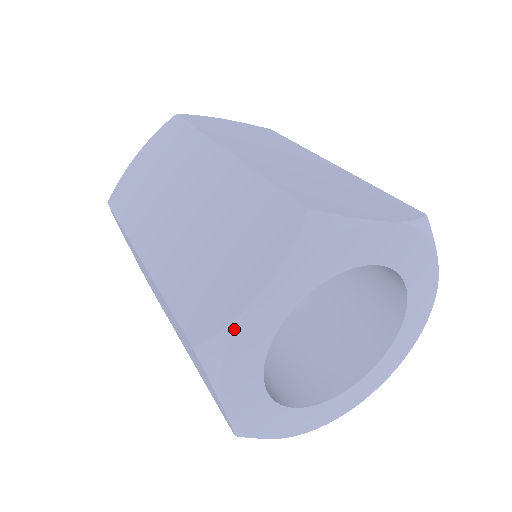
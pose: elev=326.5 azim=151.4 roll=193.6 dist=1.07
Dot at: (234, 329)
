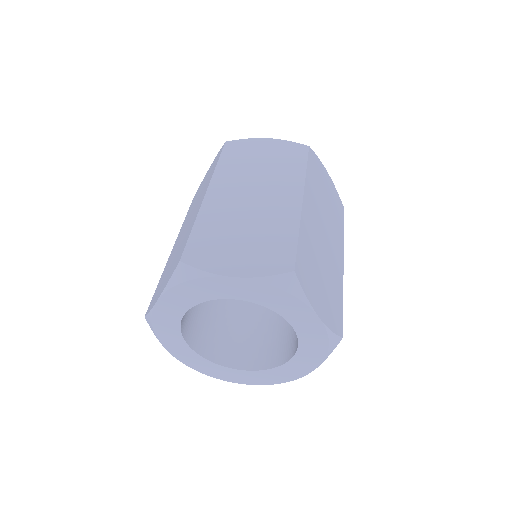
Dot at: (151, 315)
